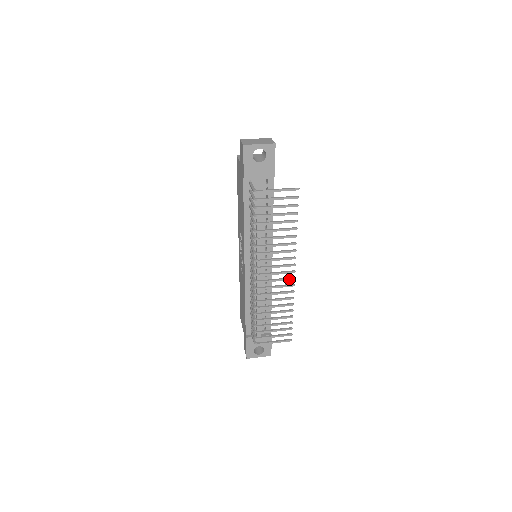
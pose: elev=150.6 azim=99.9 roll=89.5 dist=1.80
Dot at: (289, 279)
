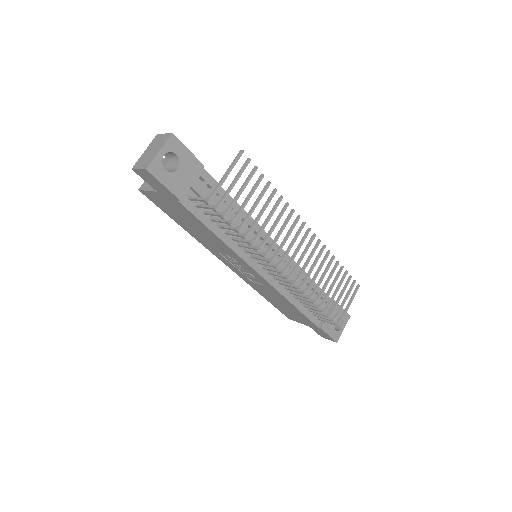
Dot at: (312, 240)
